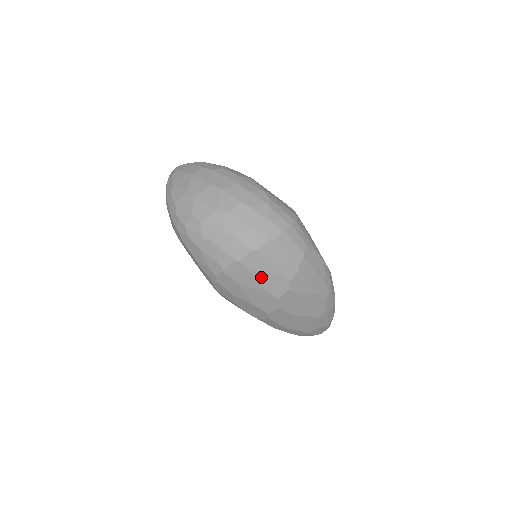
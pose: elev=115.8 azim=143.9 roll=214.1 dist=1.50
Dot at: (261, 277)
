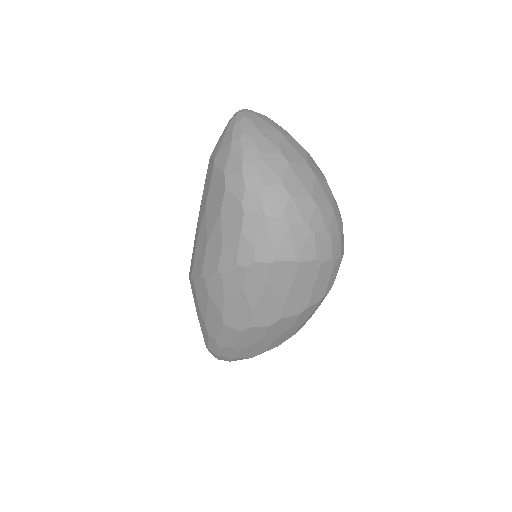
Dot at: (295, 289)
